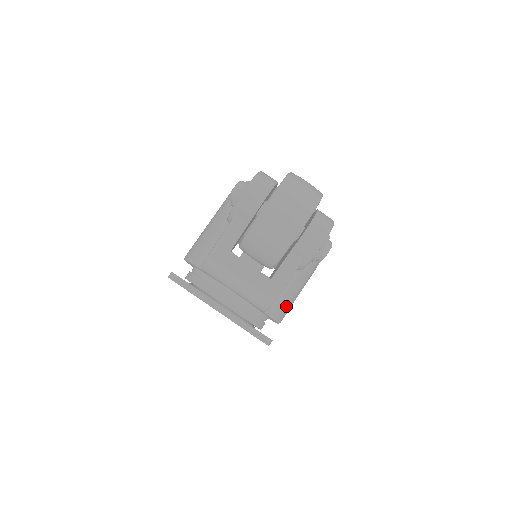
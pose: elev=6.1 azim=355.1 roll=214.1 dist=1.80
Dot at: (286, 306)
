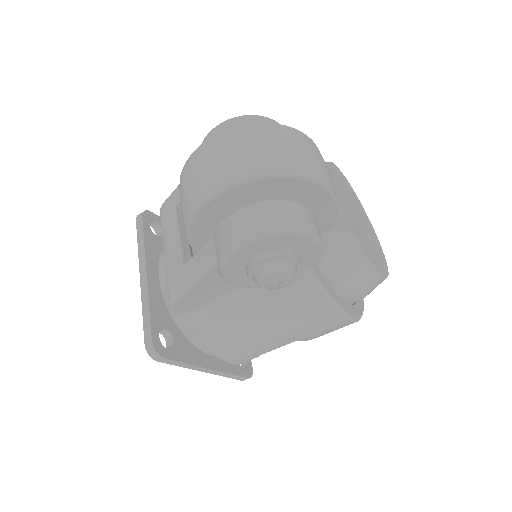
Dot at: (227, 337)
